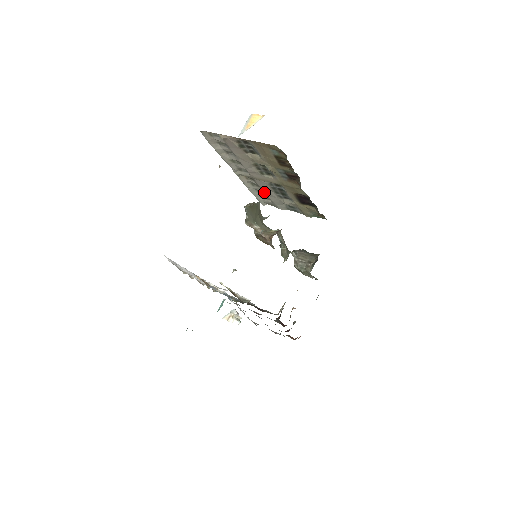
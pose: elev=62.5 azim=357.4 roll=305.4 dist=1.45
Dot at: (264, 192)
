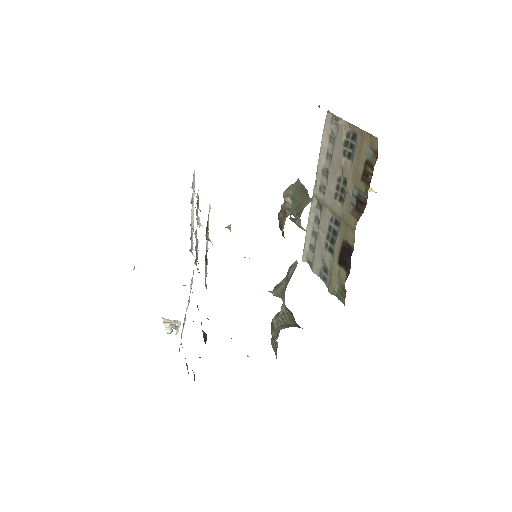
Dot at: (317, 234)
